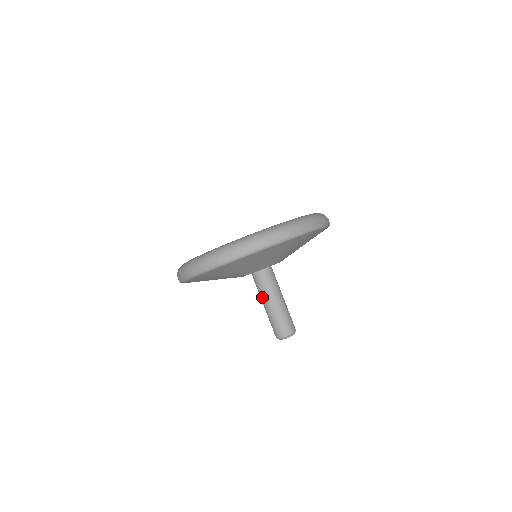
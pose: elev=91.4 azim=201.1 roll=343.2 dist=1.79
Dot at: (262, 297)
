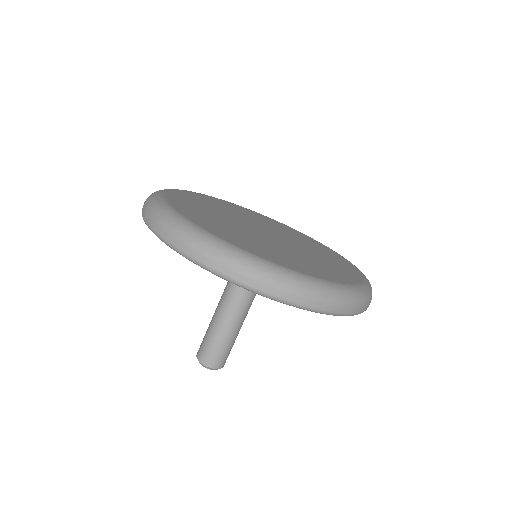
Dot at: (231, 313)
